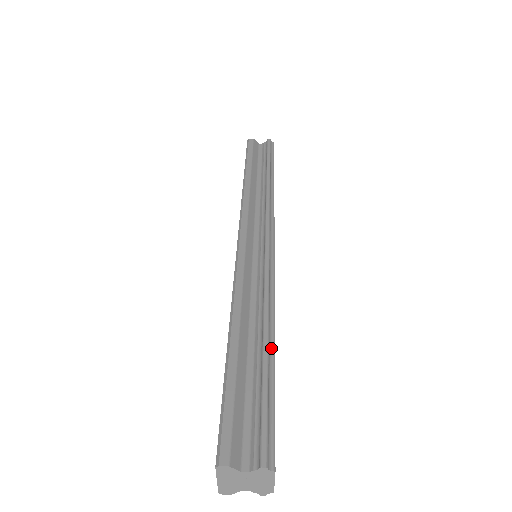
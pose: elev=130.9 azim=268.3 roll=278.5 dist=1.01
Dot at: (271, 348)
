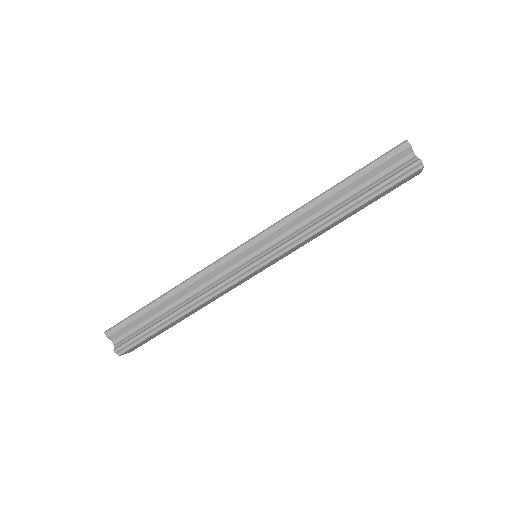
Dot at: (174, 319)
